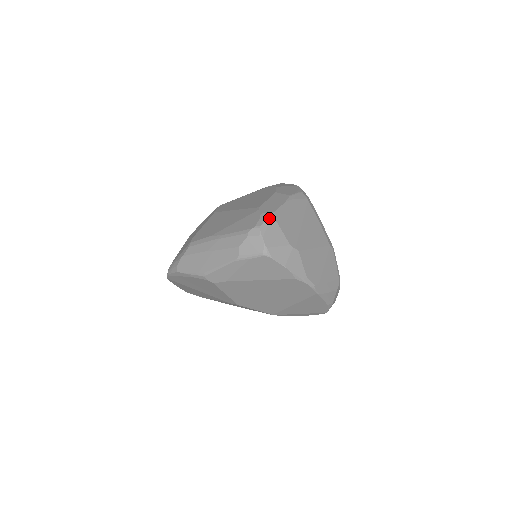
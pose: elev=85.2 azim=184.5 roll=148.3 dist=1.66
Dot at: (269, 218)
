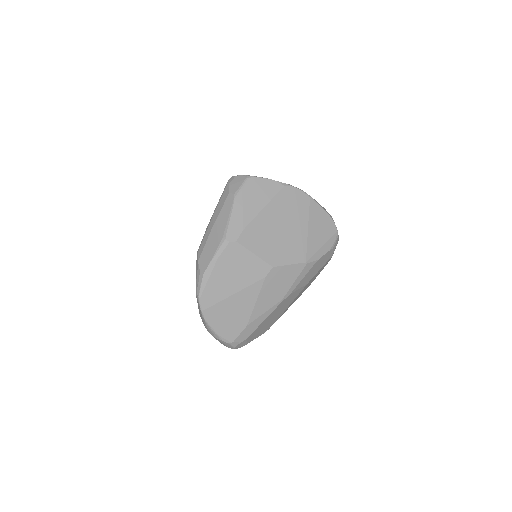
Dot at: occluded
